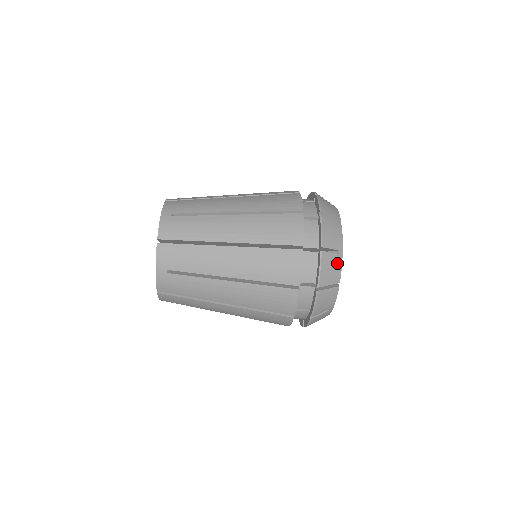
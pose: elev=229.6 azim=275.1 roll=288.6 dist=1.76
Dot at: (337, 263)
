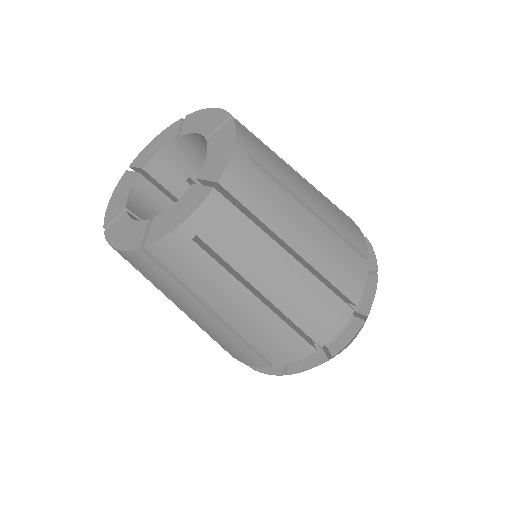
Dot at: (356, 335)
